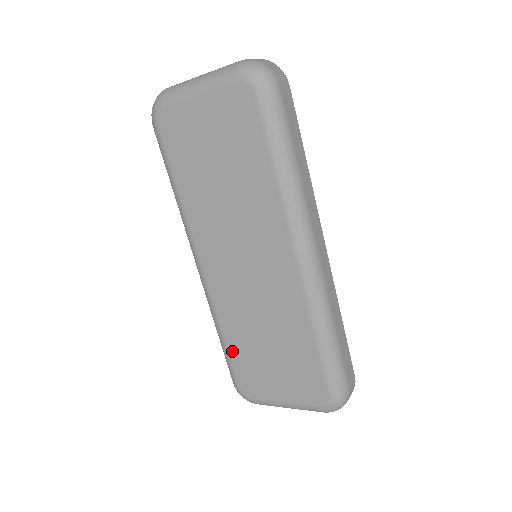
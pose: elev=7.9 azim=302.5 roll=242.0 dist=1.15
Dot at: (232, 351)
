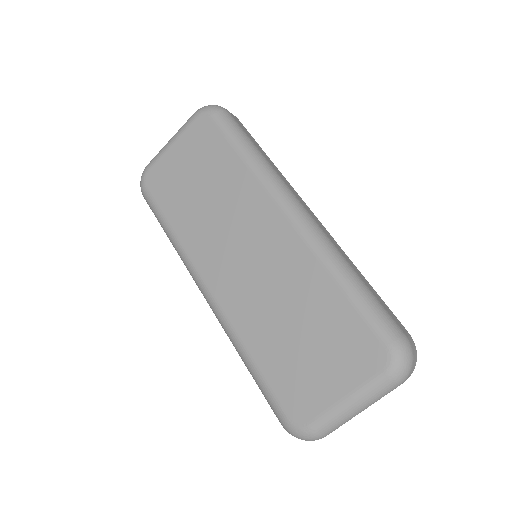
Dot at: (264, 369)
